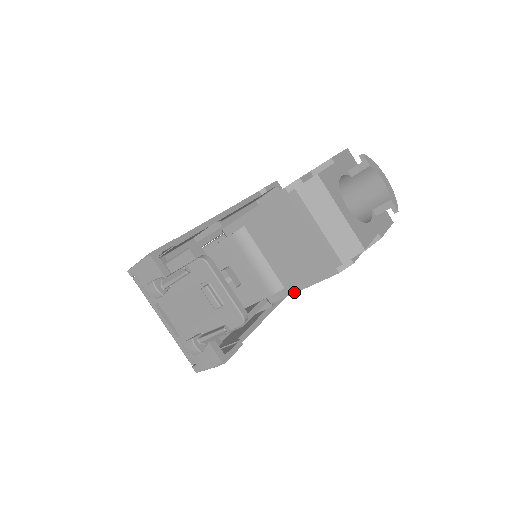
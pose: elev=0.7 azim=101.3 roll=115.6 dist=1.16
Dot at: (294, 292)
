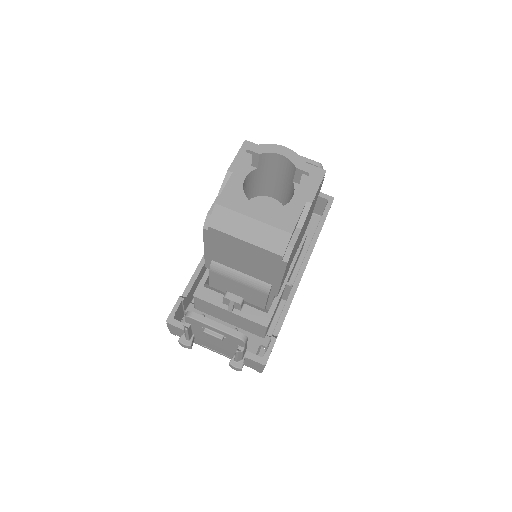
Dot at: (279, 285)
